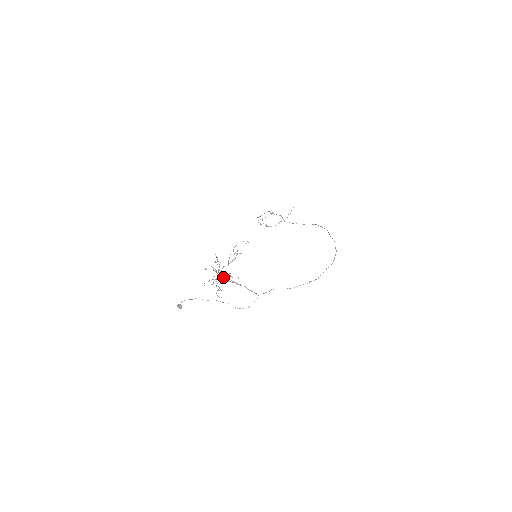
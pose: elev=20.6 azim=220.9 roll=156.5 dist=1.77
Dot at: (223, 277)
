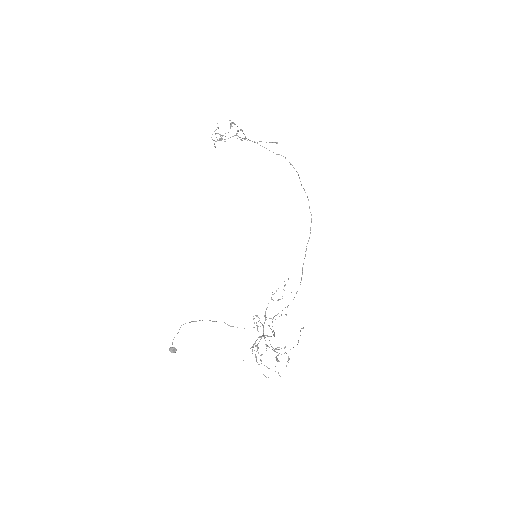
Dot at: occluded
